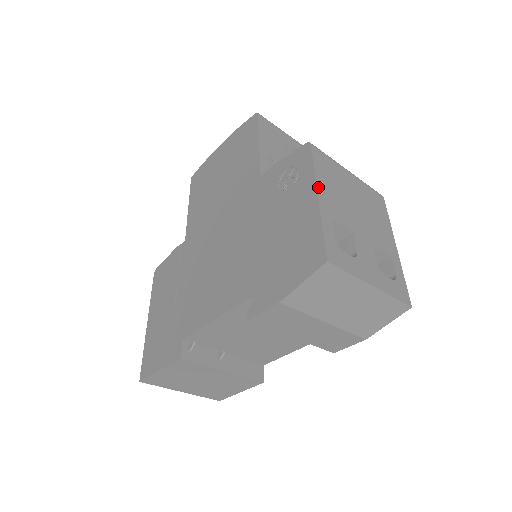
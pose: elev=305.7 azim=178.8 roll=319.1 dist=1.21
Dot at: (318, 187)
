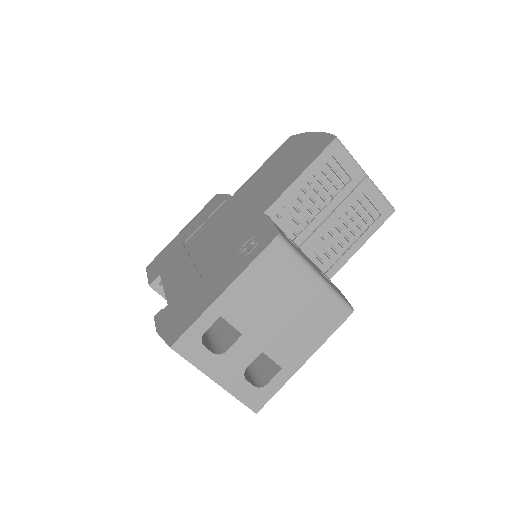
Dot at: (234, 283)
